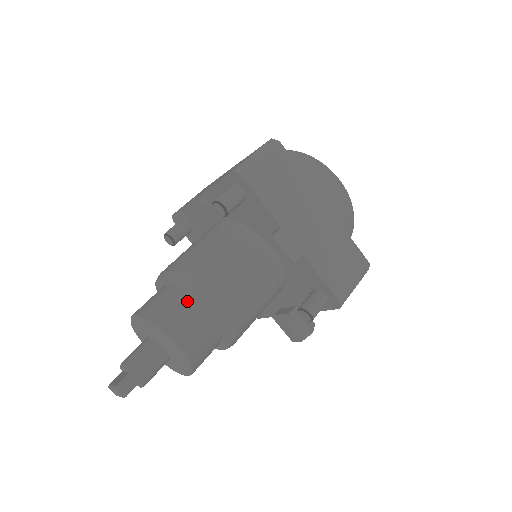
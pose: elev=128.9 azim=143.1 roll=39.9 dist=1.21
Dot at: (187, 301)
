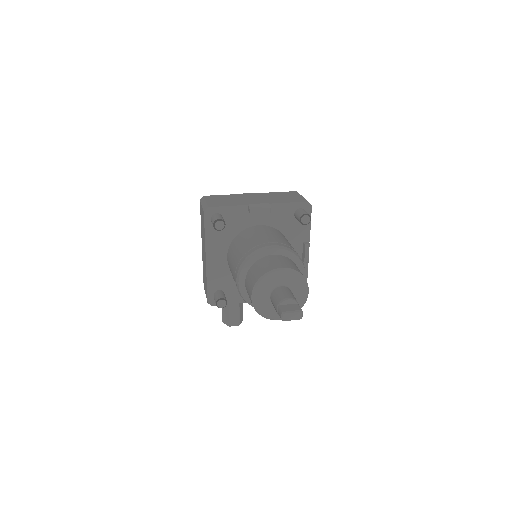
Dot at: occluded
